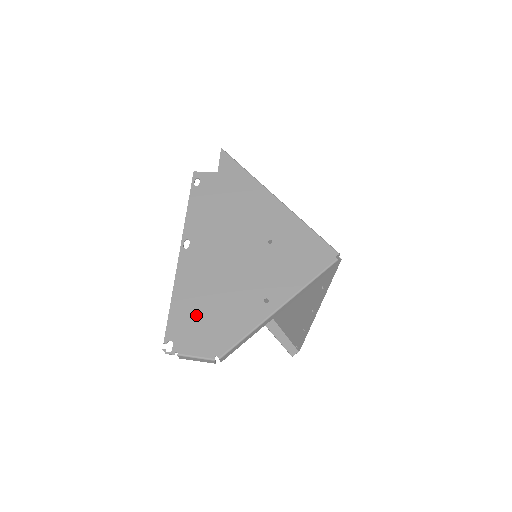
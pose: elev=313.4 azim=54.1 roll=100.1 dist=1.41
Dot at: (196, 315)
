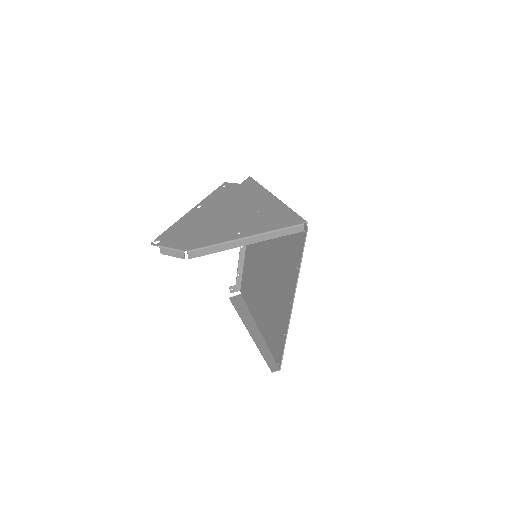
Dot at: (185, 232)
